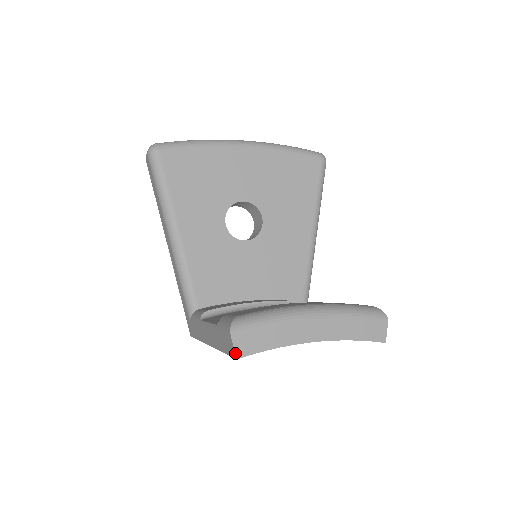
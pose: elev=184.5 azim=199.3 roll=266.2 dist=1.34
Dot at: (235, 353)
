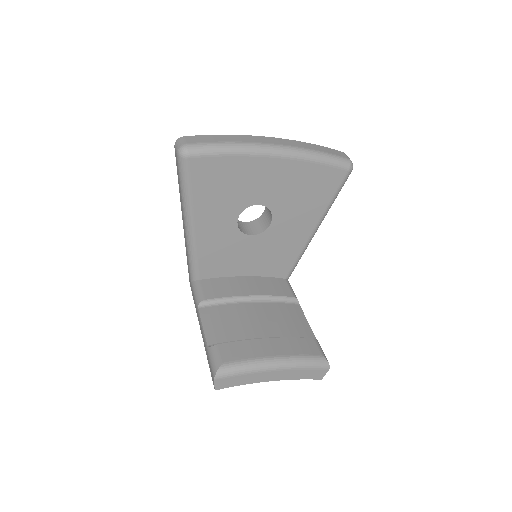
Dot at: (214, 388)
